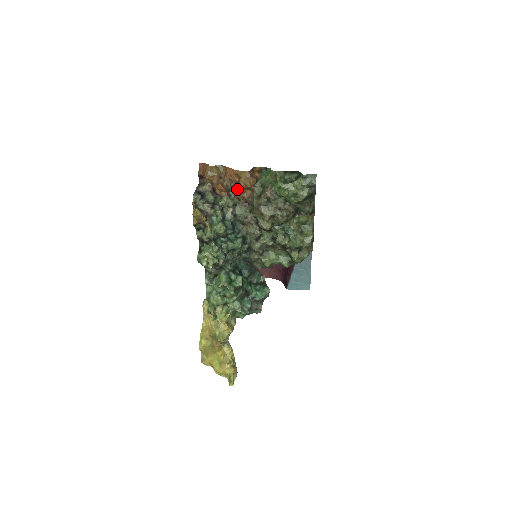
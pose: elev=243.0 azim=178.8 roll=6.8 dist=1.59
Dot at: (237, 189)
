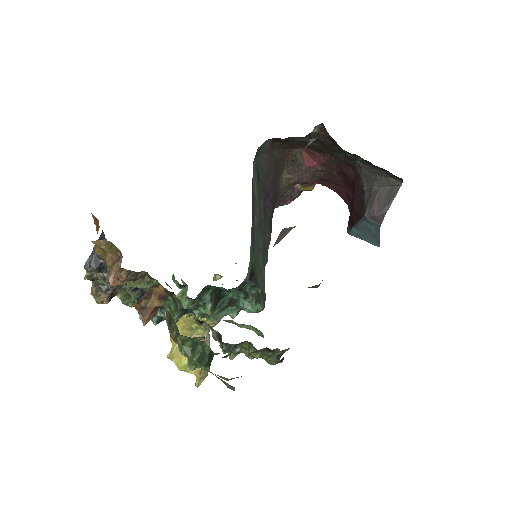
Dot at: occluded
